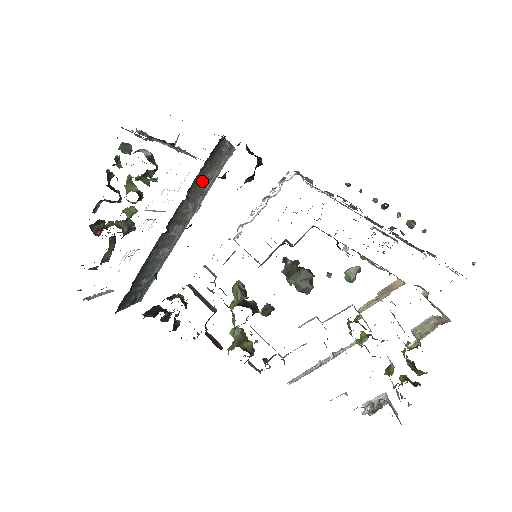
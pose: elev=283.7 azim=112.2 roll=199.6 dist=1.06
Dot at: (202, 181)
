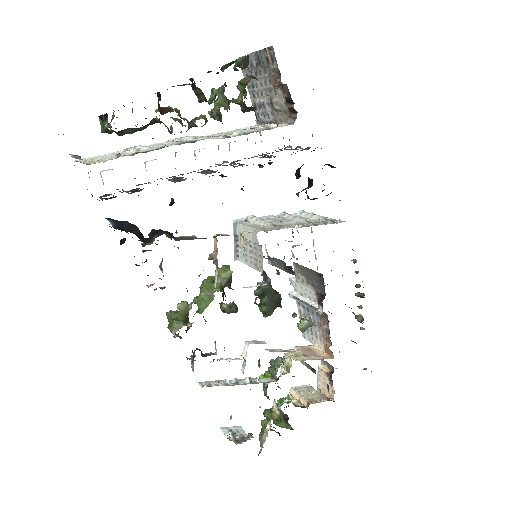
Dot at: (269, 157)
